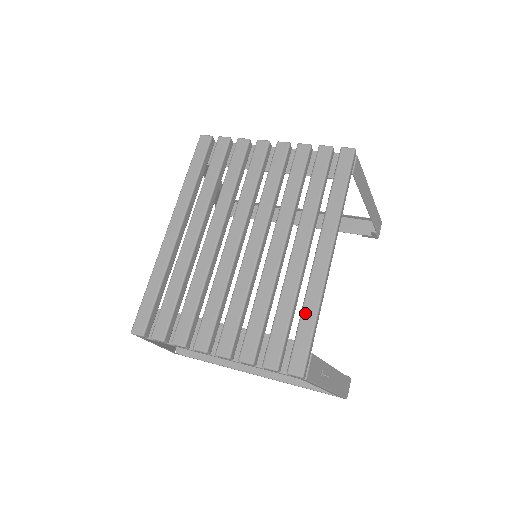
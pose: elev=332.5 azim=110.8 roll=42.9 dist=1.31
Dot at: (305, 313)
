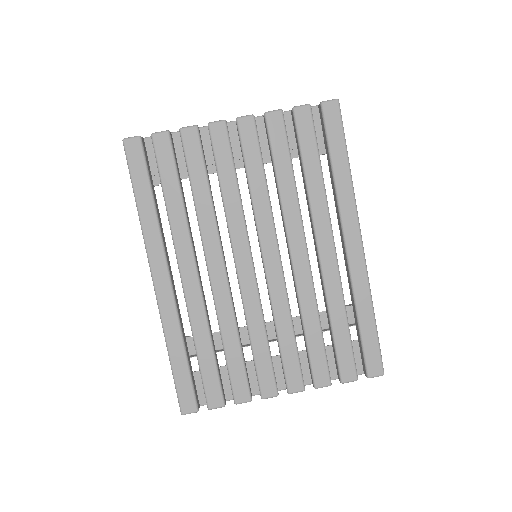
Dot at: (361, 315)
